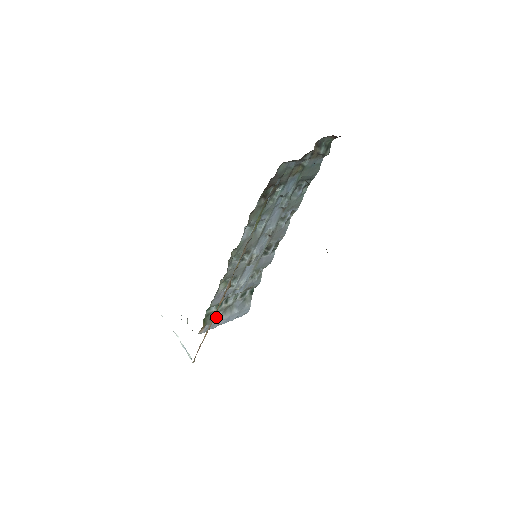
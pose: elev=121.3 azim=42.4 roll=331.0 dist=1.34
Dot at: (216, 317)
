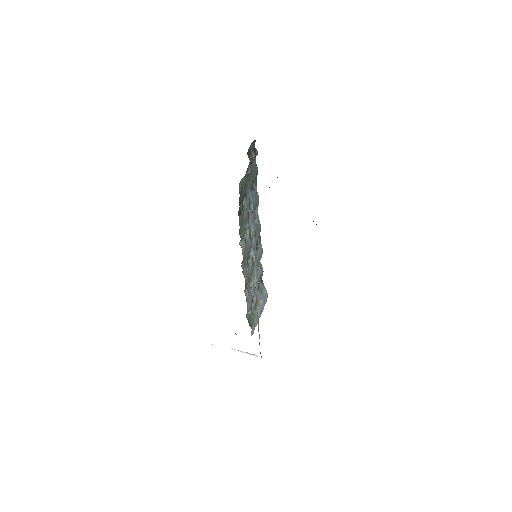
Dot at: (254, 316)
